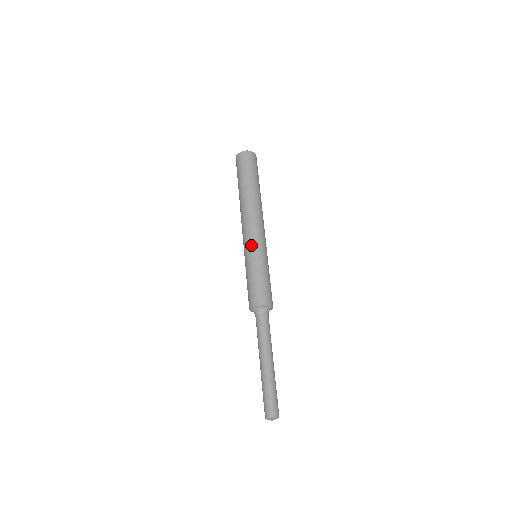
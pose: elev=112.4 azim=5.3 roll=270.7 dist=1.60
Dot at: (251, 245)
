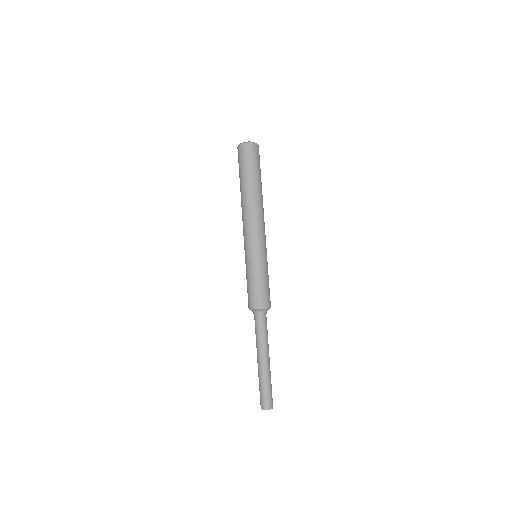
Dot at: (258, 247)
